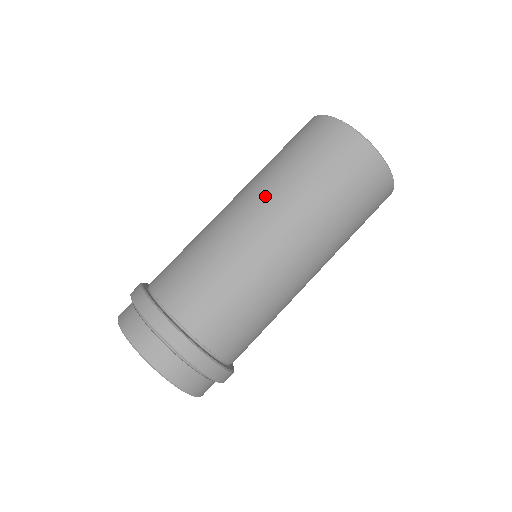
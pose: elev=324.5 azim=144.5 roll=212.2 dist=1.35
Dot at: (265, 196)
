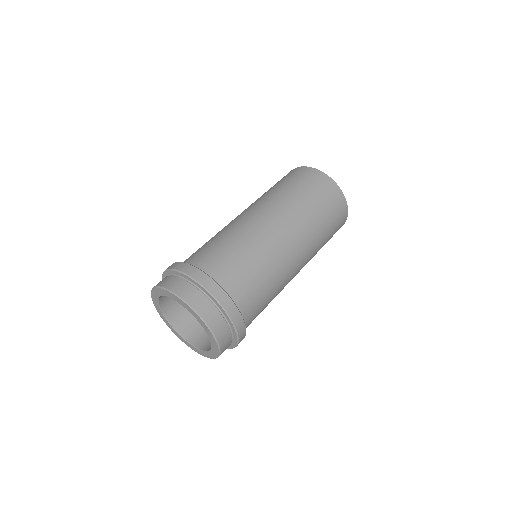
Dot at: (264, 204)
